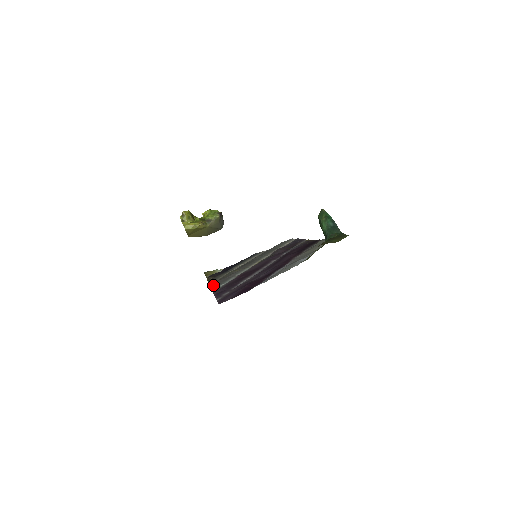
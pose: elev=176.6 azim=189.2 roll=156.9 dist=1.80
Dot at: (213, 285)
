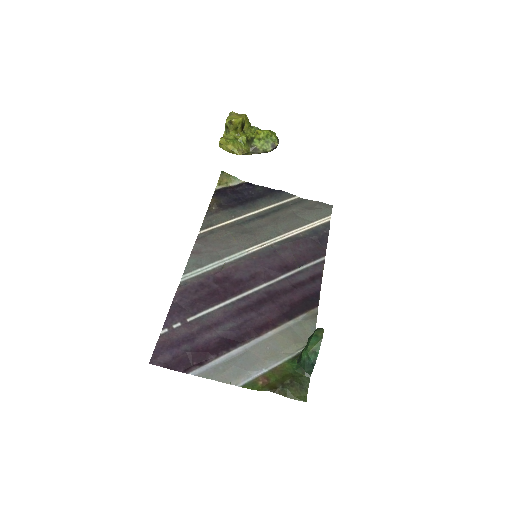
Dot at: (195, 253)
